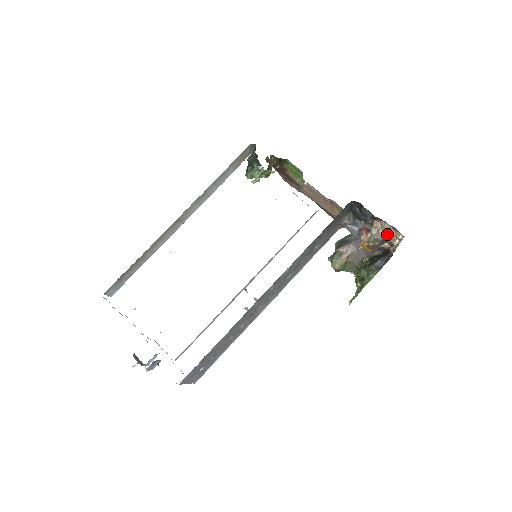
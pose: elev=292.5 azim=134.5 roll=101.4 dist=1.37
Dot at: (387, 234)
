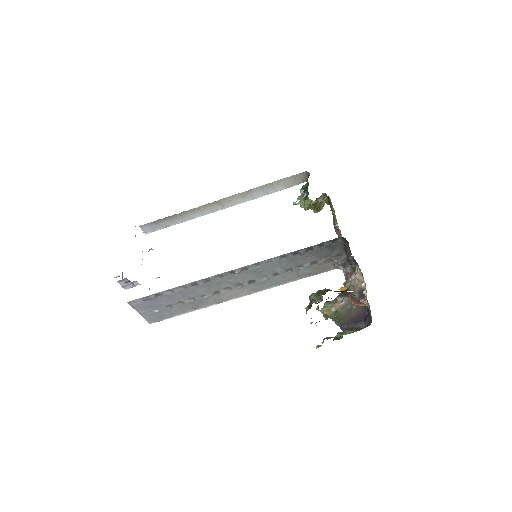
Dot at: (360, 282)
